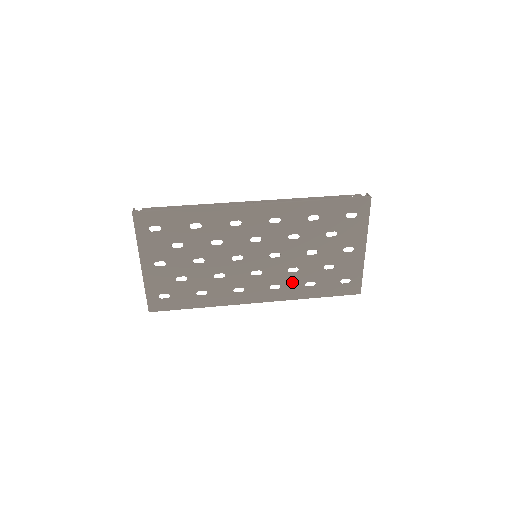
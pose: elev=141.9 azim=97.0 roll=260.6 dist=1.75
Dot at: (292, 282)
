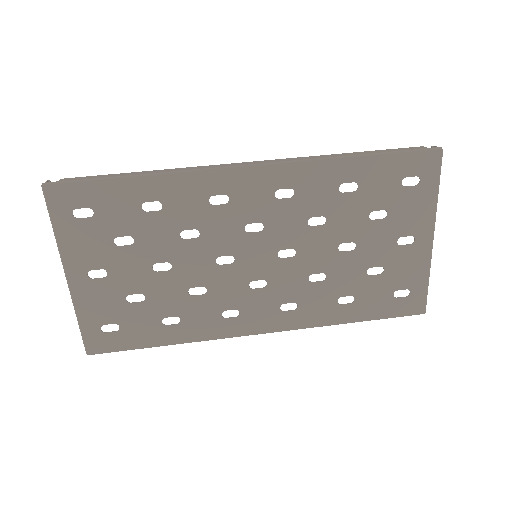
Dot at: (316, 298)
